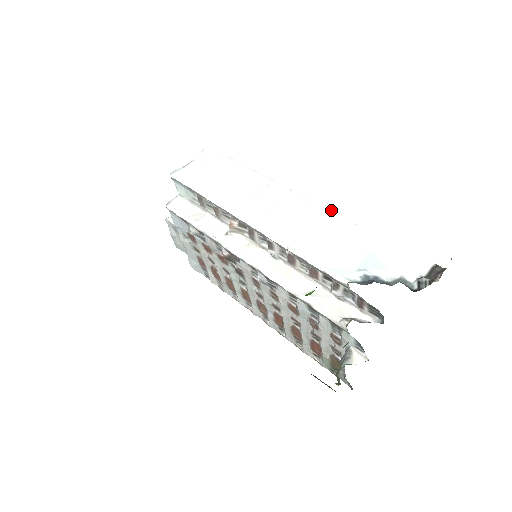
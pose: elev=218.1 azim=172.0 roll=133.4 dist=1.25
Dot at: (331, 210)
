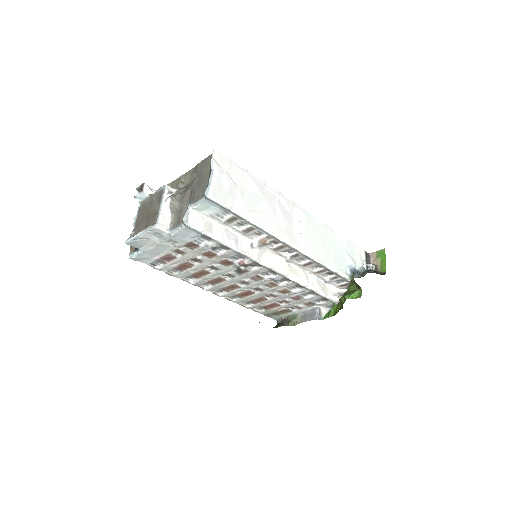
Dot at: (319, 220)
